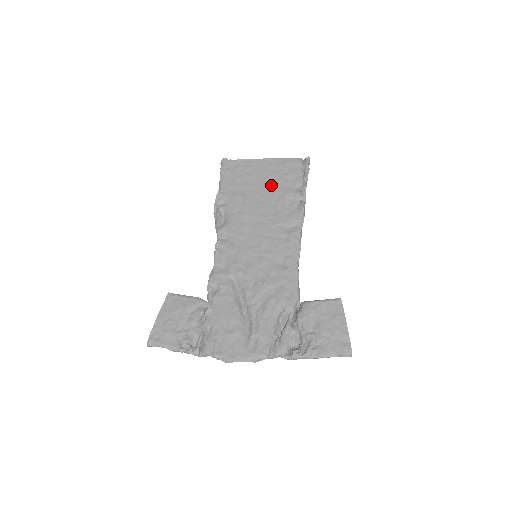
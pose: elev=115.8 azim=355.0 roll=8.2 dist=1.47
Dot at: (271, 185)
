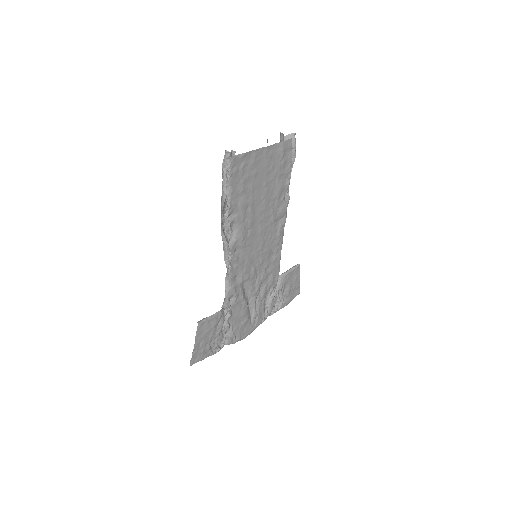
Dot at: (270, 181)
